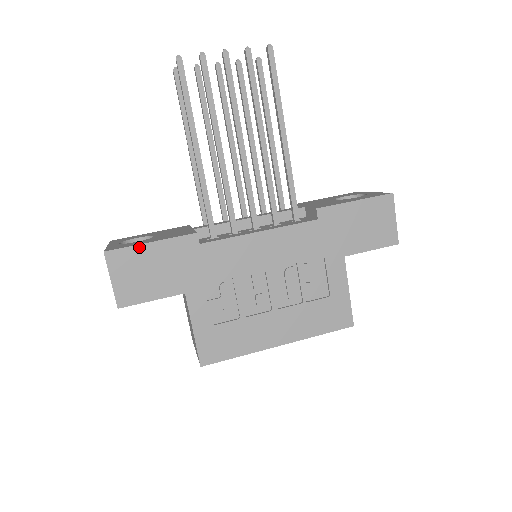
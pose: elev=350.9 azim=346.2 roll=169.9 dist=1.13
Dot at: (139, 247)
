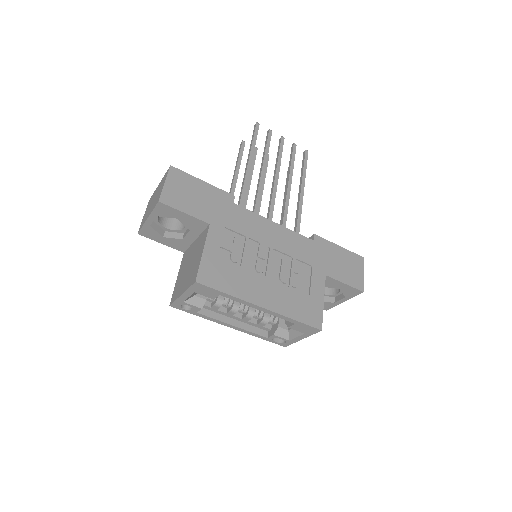
Dot at: (194, 178)
